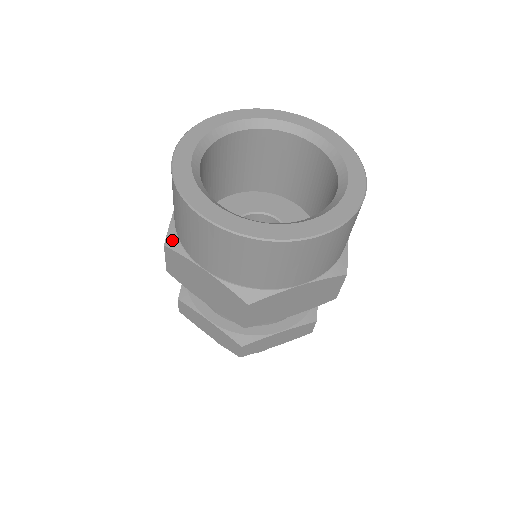
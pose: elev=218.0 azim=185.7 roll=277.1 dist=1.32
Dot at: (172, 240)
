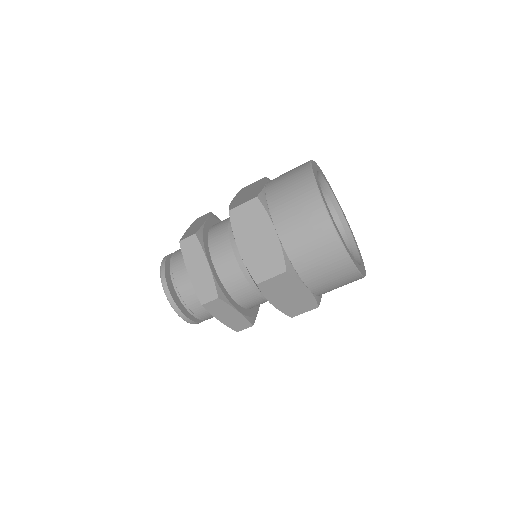
Dot at: (263, 199)
